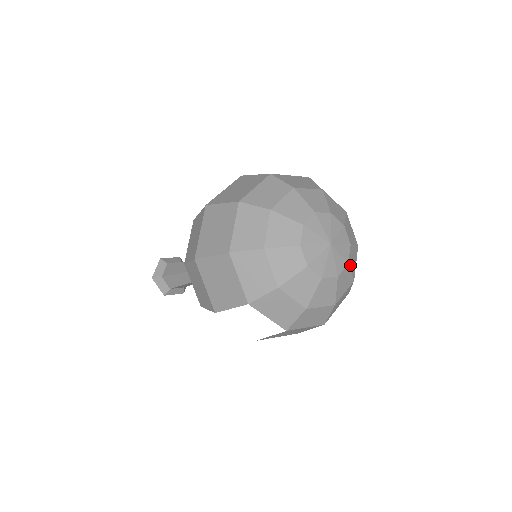
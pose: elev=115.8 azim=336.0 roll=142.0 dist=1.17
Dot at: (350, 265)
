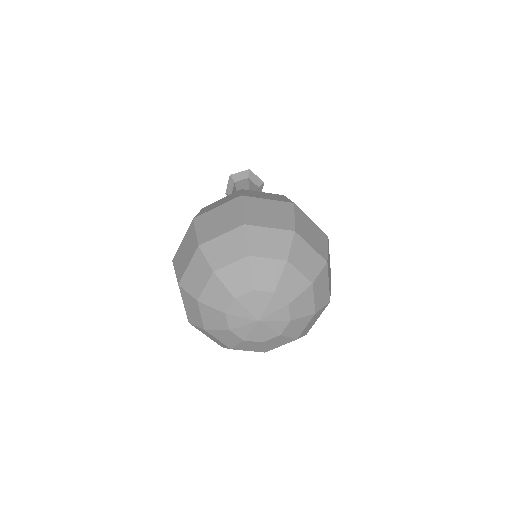
Dot at: (267, 344)
